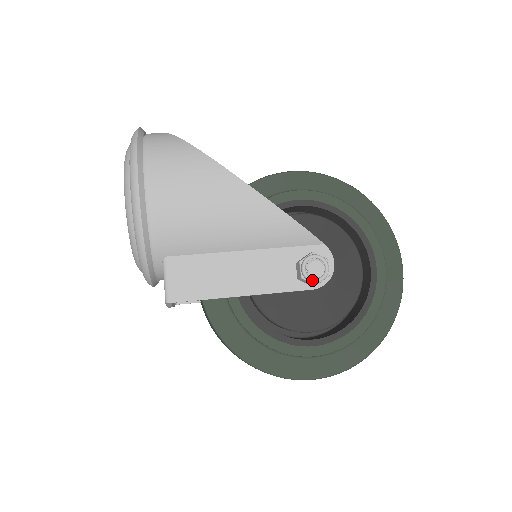
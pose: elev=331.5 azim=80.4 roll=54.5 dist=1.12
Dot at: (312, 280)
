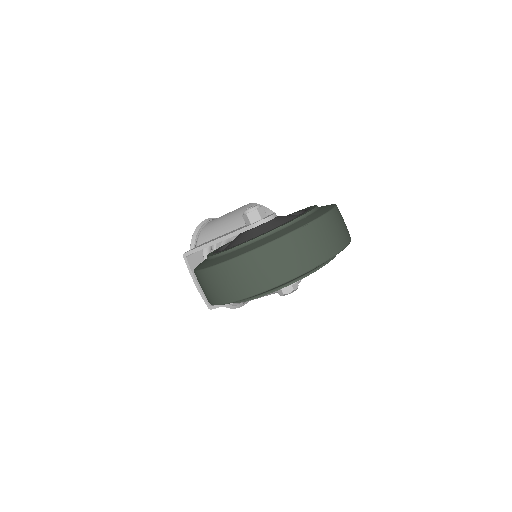
Dot at: (244, 211)
